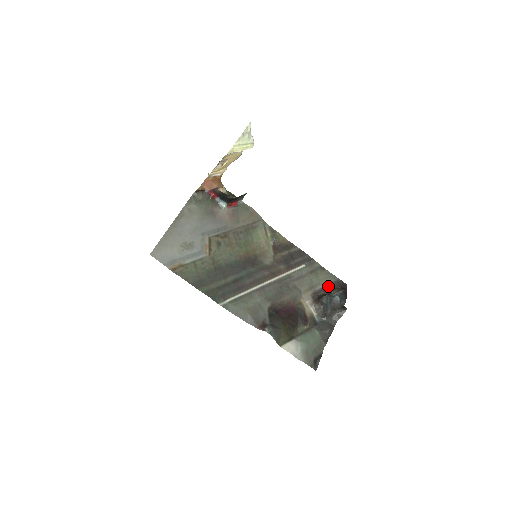
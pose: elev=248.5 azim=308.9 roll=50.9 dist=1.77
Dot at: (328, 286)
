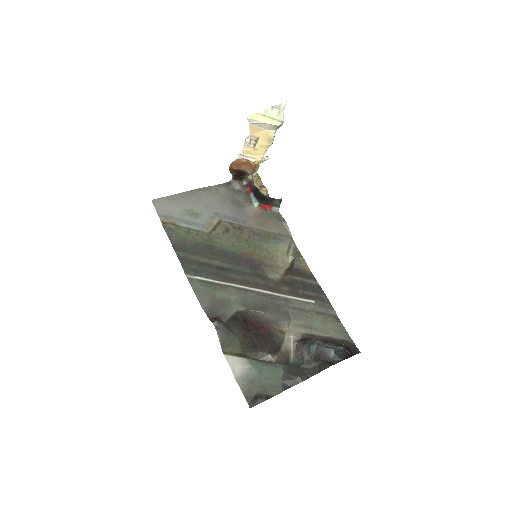
Dot at: (332, 338)
